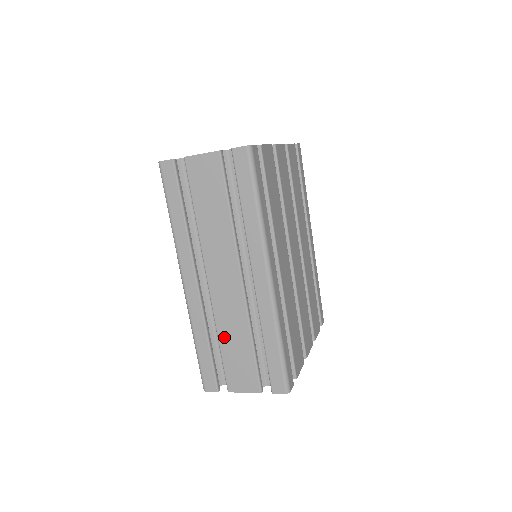
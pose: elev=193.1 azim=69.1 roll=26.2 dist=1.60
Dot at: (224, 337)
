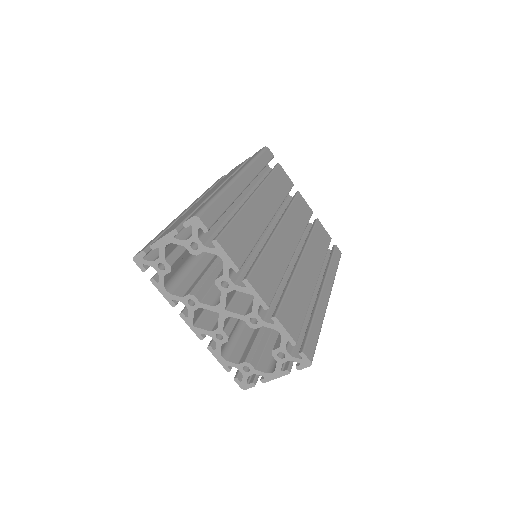
Dot at: occluded
